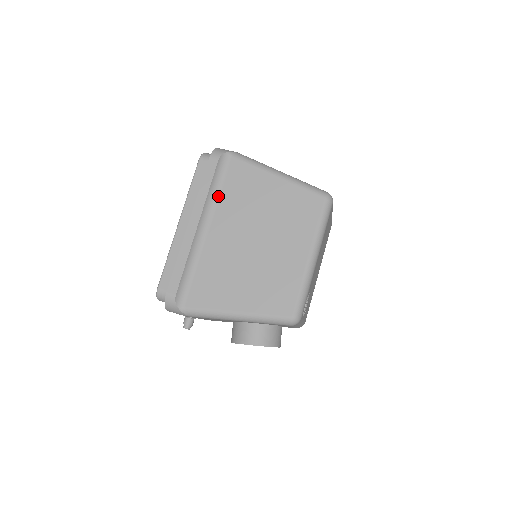
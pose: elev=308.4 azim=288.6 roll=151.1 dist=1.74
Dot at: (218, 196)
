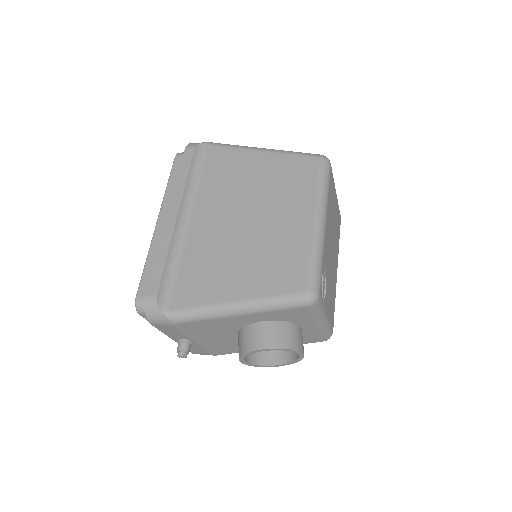
Dot at: (198, 185)
